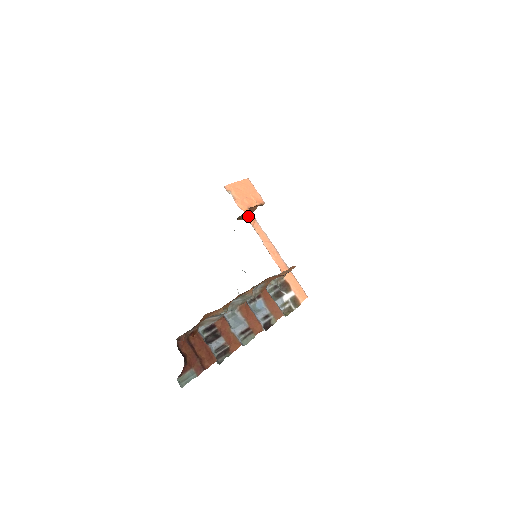
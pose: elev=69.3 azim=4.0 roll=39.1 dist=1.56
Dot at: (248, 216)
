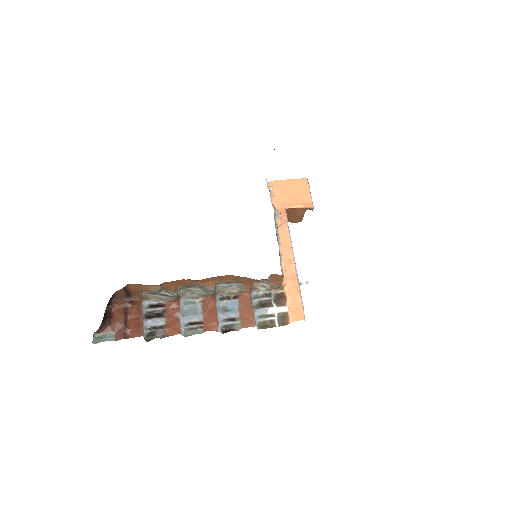
Dot at: (301, 220)
